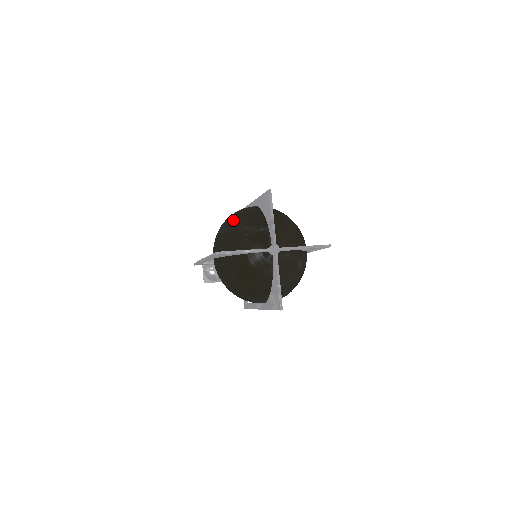
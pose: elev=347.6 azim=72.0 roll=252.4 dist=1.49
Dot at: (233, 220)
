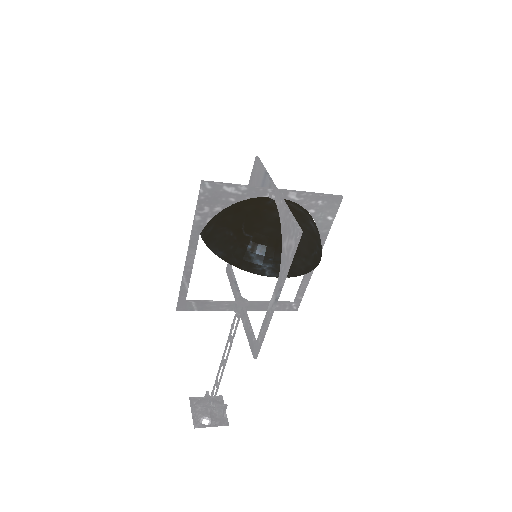
Dot at: occluded
